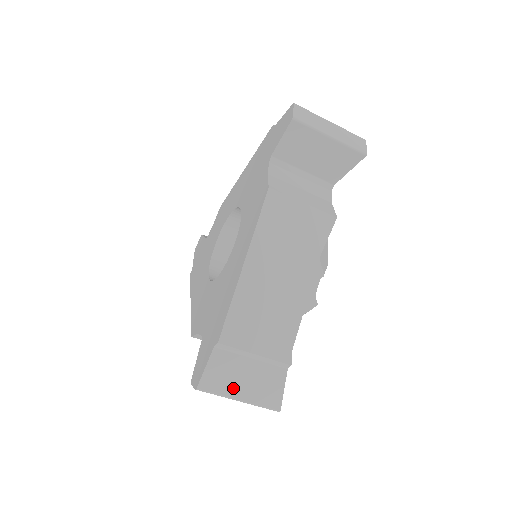
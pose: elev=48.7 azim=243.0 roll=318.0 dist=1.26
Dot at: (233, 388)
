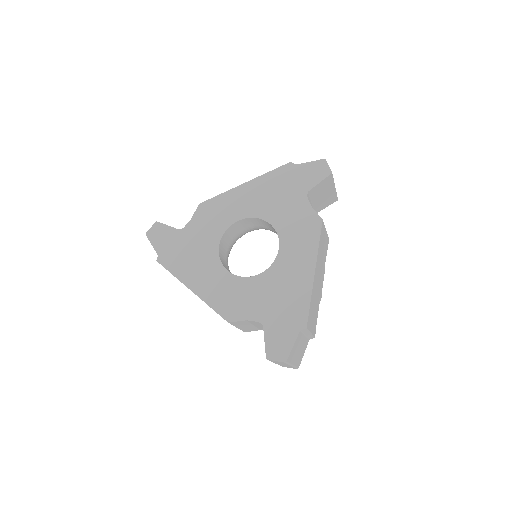
Dot at: (294, 358)
